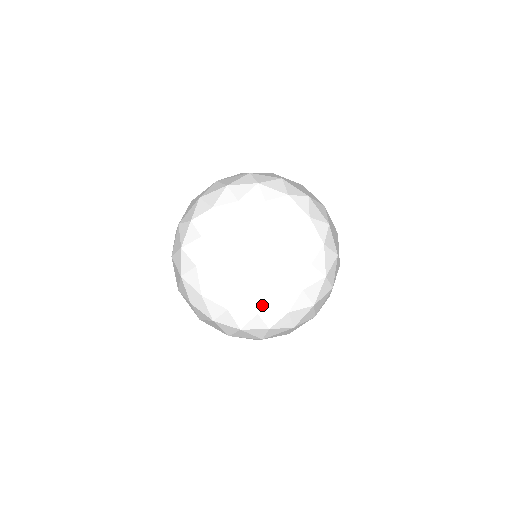
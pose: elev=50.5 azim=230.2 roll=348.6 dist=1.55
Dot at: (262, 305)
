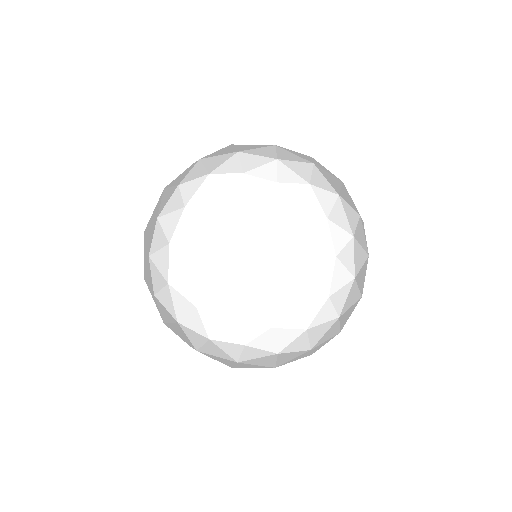
Dot at: (310, 231)
